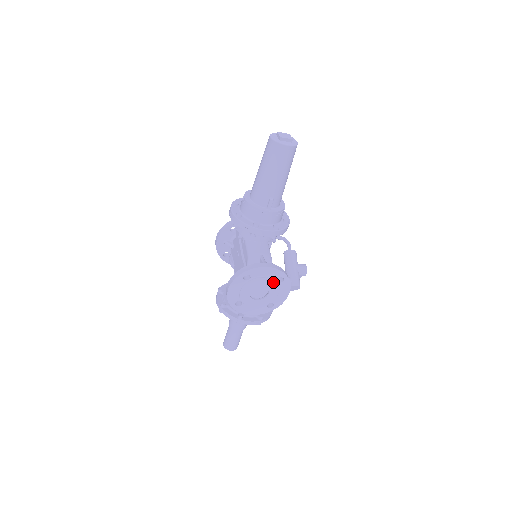
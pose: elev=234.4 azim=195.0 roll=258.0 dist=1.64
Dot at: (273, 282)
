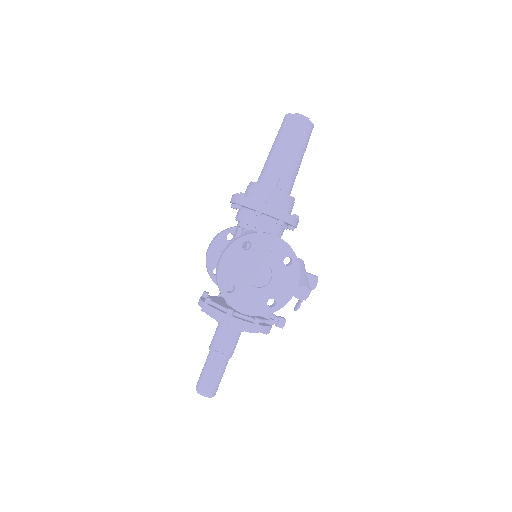
Dot at: (279, 261)
